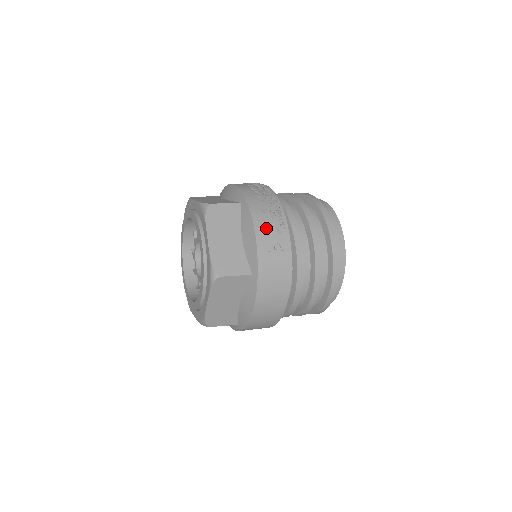
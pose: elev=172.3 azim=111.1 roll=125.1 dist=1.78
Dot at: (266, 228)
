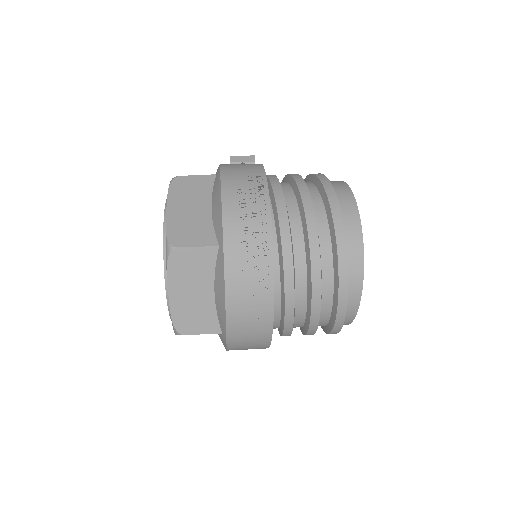
Dot at: (241, 298)
